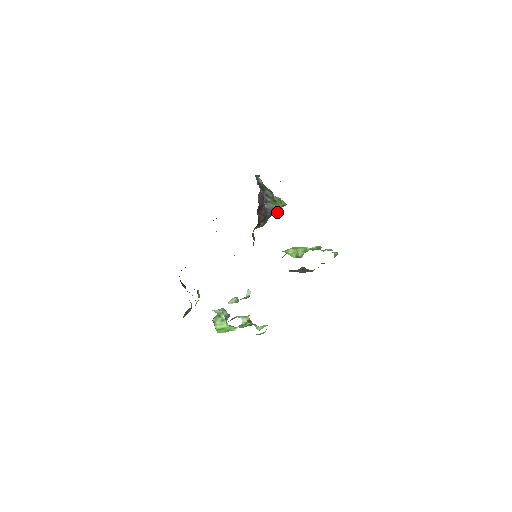
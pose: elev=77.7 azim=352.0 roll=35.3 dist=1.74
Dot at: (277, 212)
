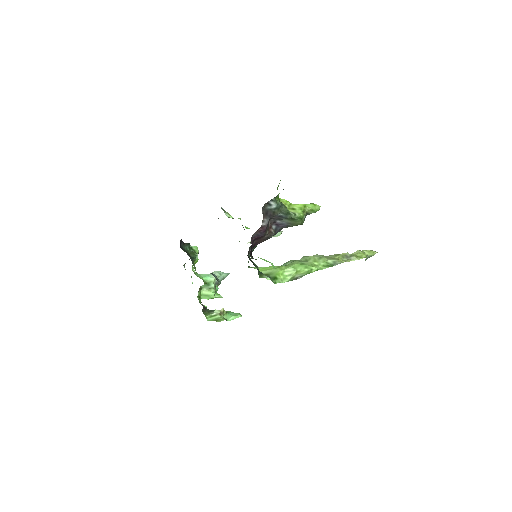
Dot at: (296, 224)
